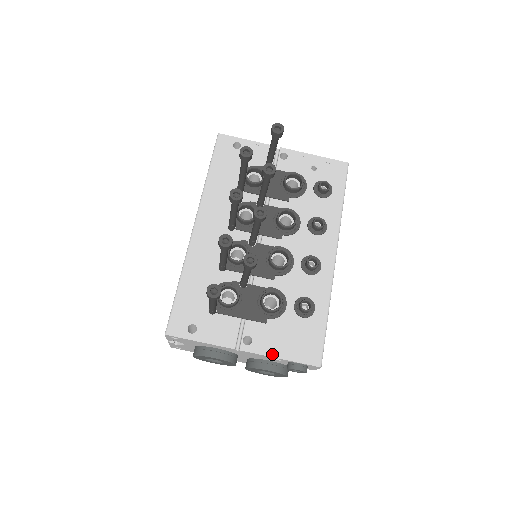
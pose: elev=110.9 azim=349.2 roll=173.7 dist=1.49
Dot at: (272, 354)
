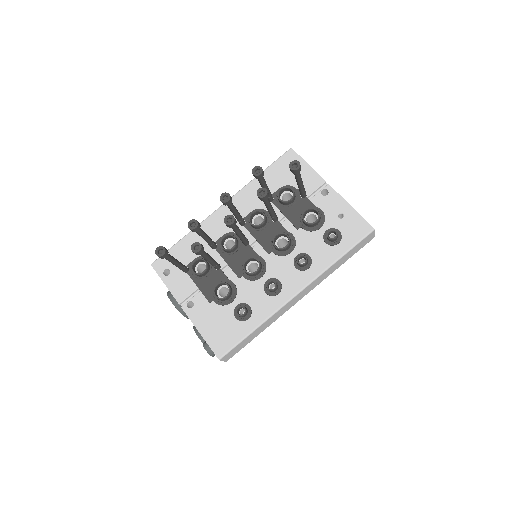
Dot at: (197, 325)
